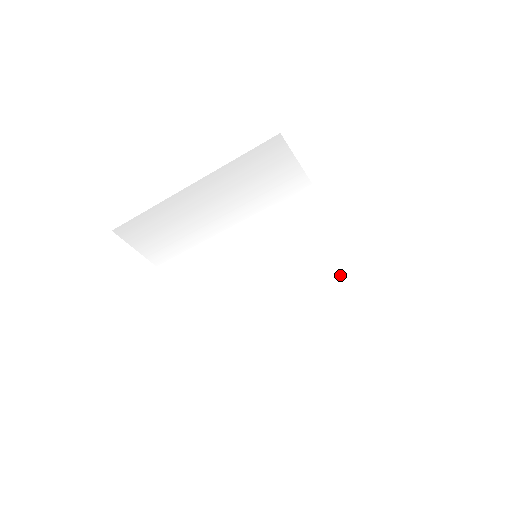
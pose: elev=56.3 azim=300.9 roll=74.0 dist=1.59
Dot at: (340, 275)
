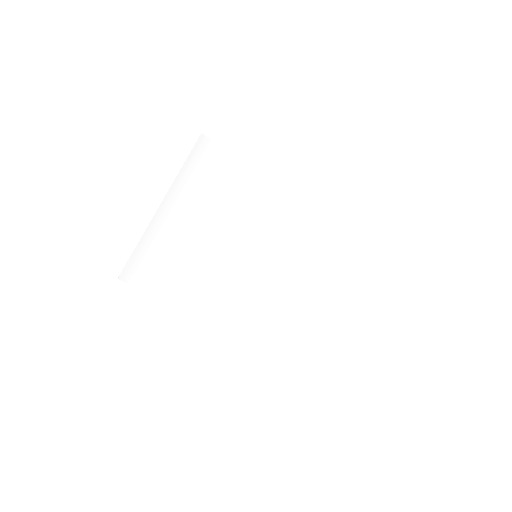
Dot at: (358, 246)
